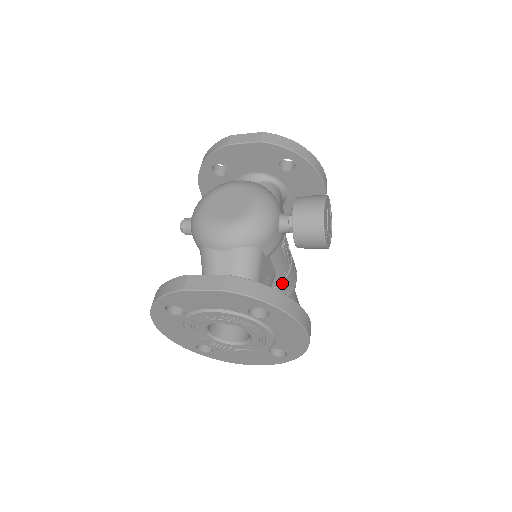
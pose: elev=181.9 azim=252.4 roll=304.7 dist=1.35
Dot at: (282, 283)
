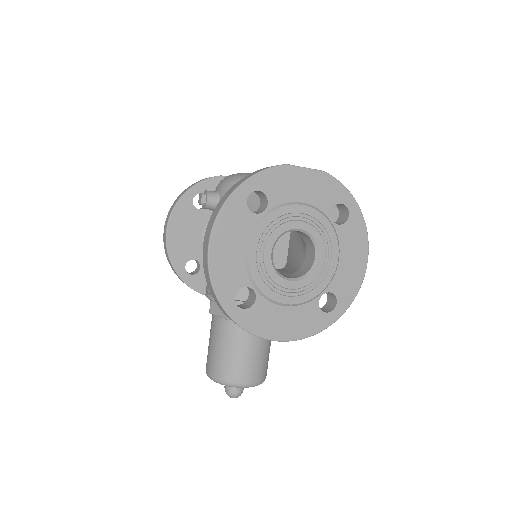
Dot at: occluded
